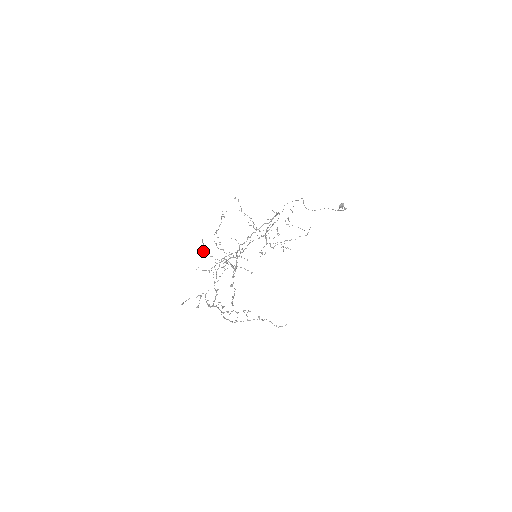
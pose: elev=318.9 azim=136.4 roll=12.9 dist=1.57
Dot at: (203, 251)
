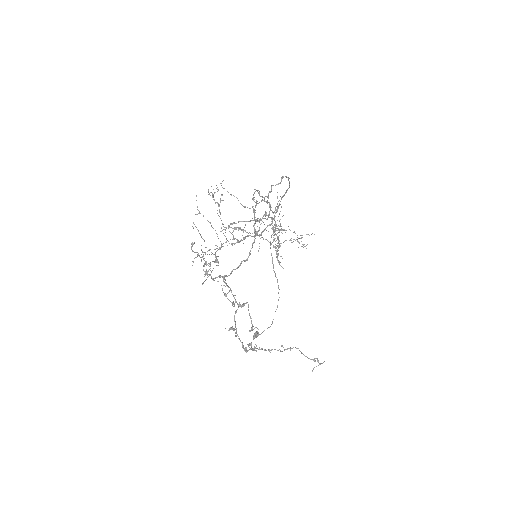
Dot at: (198, 210)
